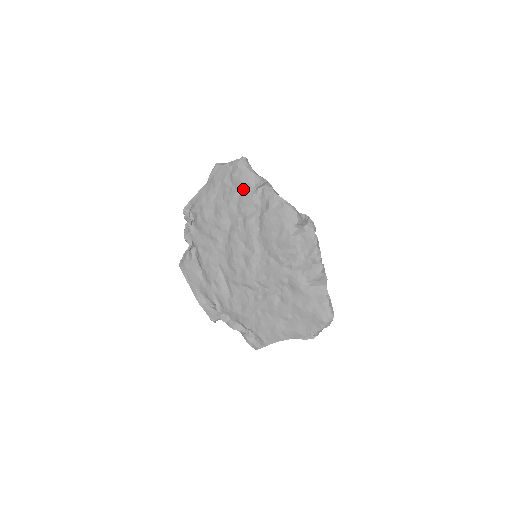
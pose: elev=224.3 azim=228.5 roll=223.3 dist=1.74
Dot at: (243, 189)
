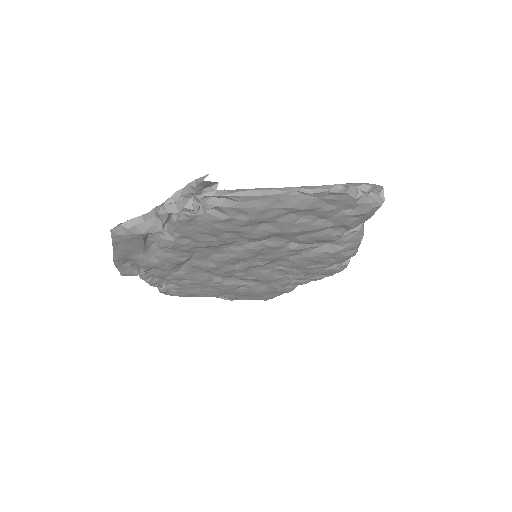
Dot at: (336, 228)
